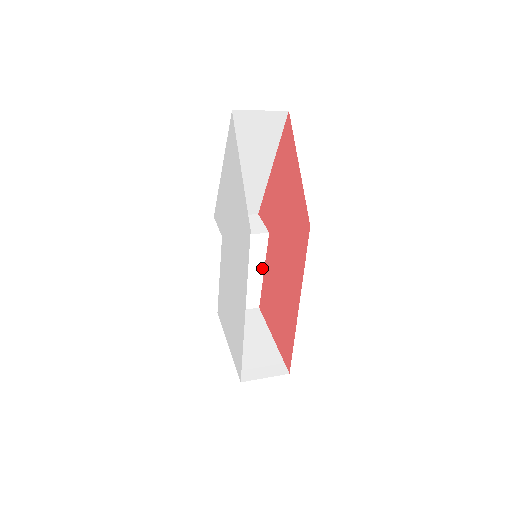
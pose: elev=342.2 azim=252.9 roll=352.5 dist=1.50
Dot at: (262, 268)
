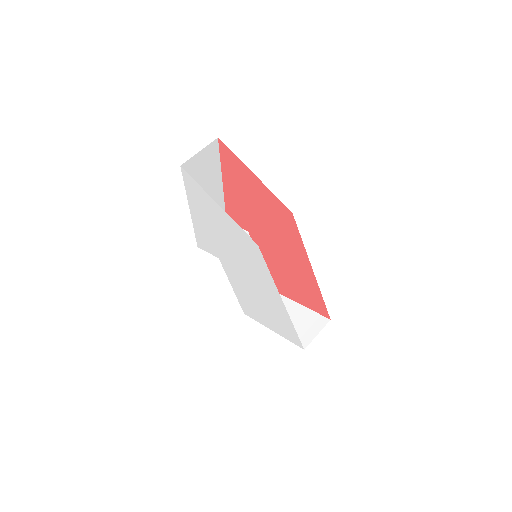
Dot at: occluded
